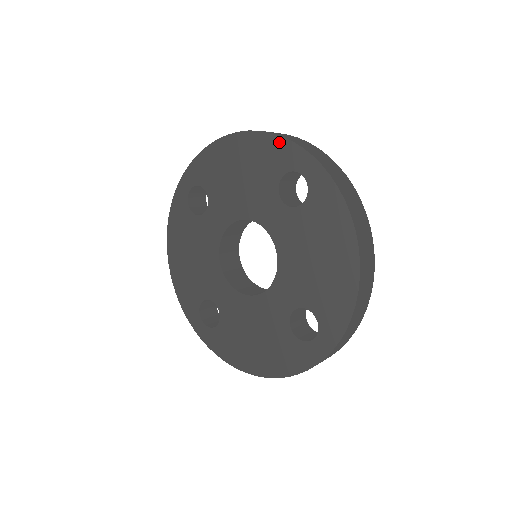
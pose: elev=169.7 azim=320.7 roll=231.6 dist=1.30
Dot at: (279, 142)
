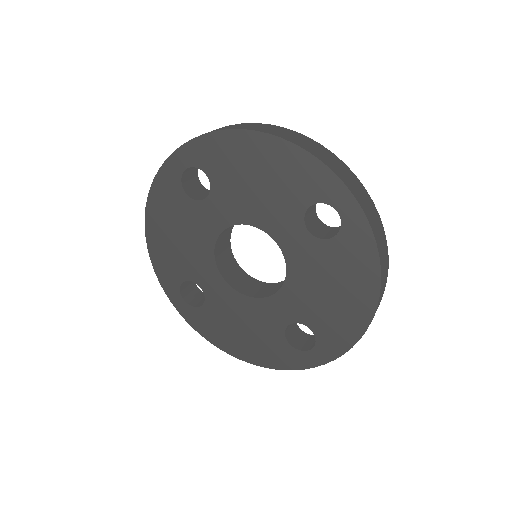
Dot at: (319, 168)
